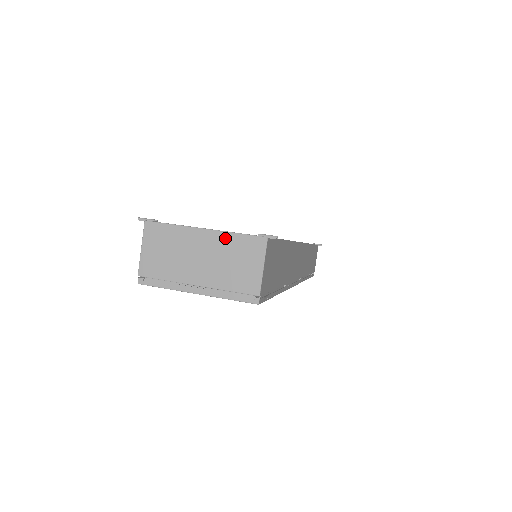
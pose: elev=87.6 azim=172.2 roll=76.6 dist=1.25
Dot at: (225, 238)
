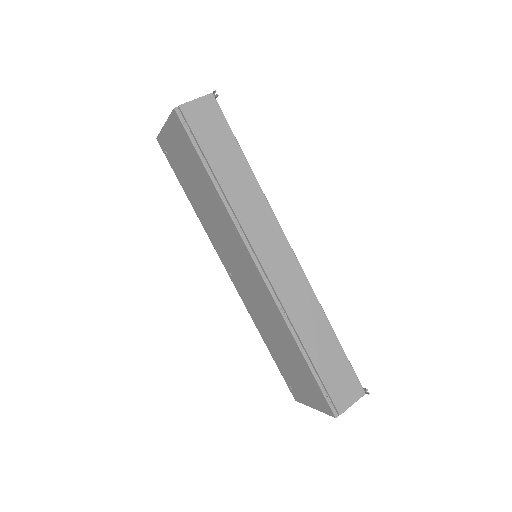
Dot at: occluded
